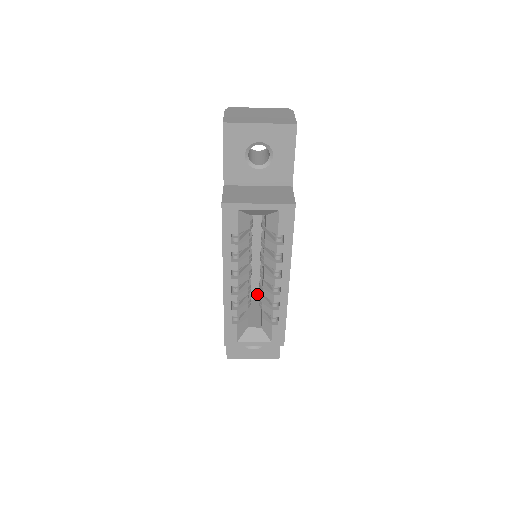
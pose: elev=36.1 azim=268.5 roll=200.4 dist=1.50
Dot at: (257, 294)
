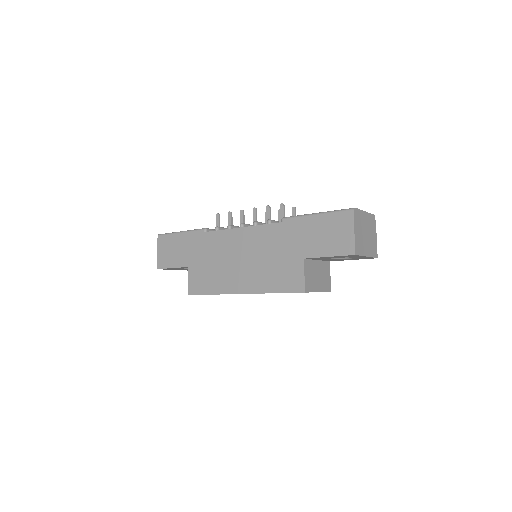
Dot at: occluded
